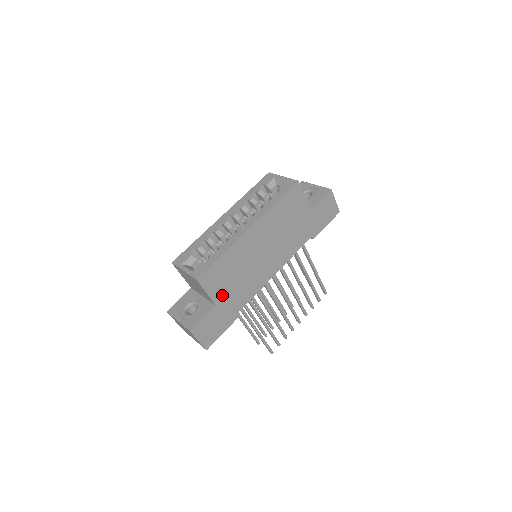
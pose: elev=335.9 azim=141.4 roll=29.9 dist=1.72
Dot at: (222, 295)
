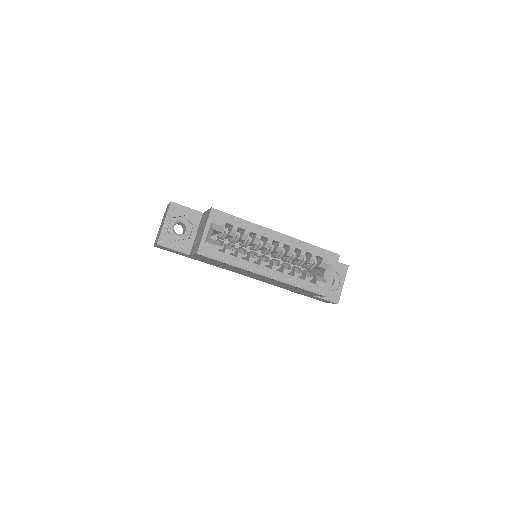
Dot at: (201, 258)
